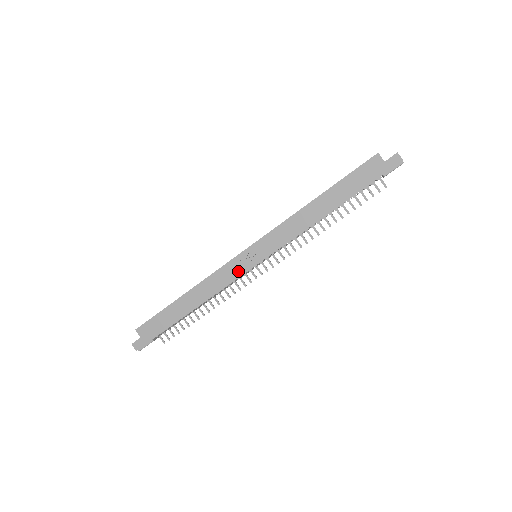
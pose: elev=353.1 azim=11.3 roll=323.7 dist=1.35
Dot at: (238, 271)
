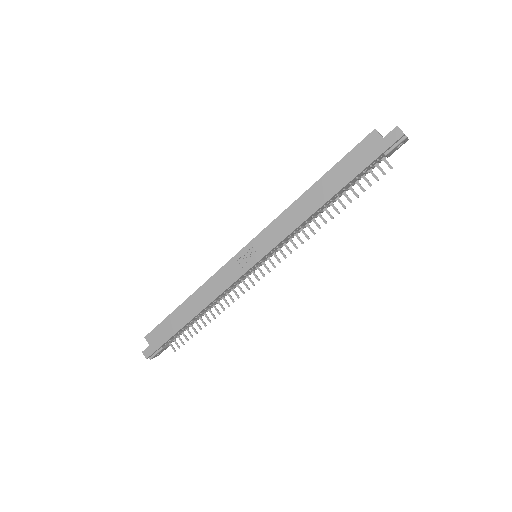
Dot at: (236, 273)
